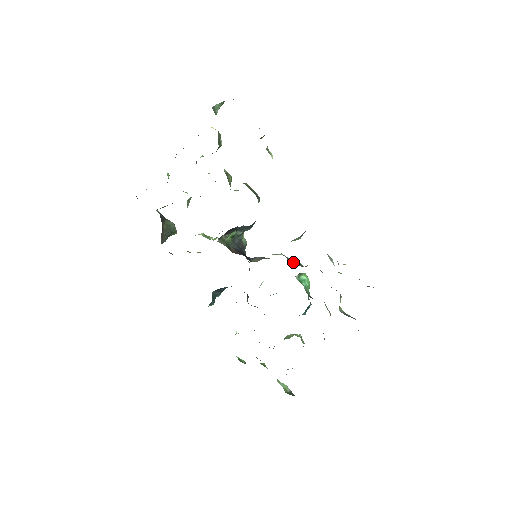
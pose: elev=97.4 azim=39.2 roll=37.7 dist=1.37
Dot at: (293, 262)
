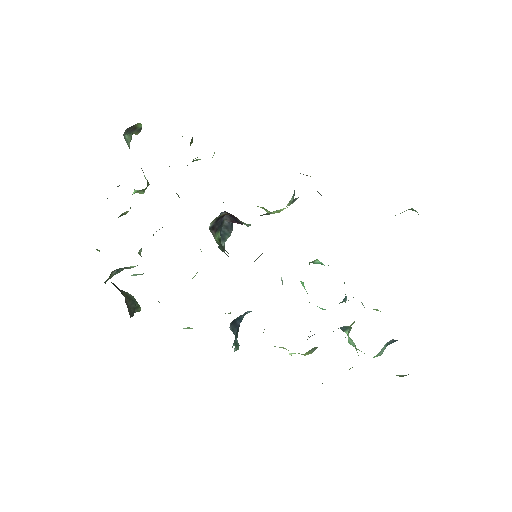
Dot at: occluded
